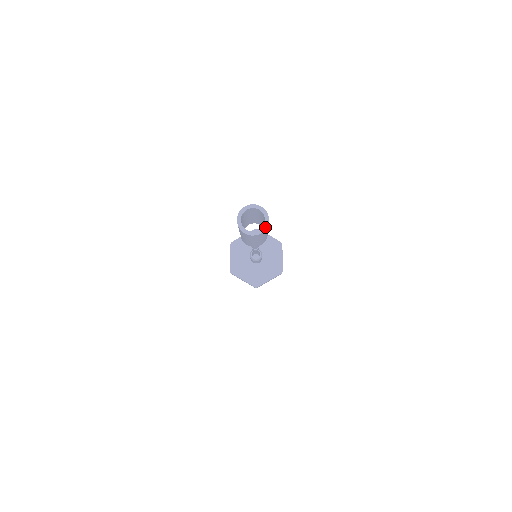
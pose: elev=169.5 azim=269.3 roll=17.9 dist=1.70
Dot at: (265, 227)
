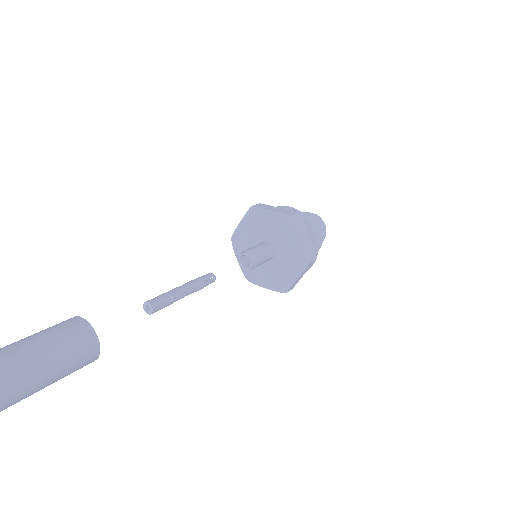
Dot at: out of frame
